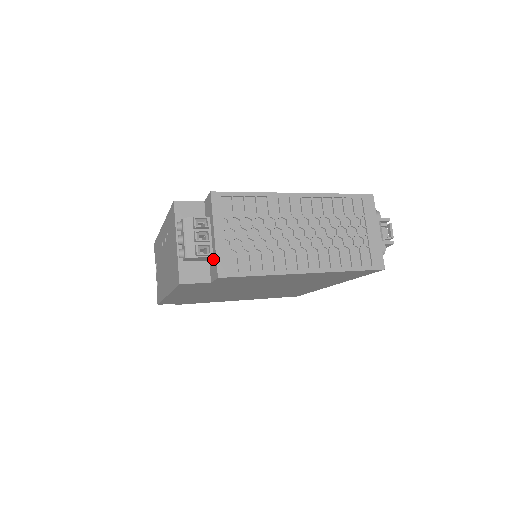
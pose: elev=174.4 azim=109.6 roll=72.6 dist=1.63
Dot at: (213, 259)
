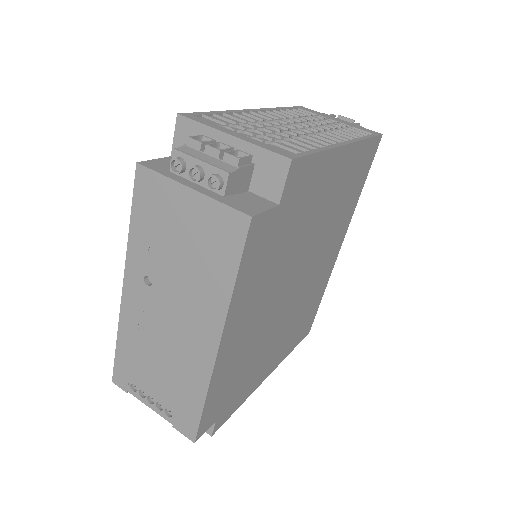
Dot at: (257, 165)
